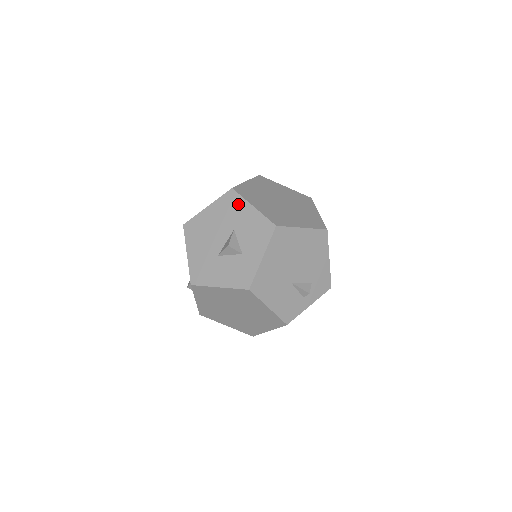
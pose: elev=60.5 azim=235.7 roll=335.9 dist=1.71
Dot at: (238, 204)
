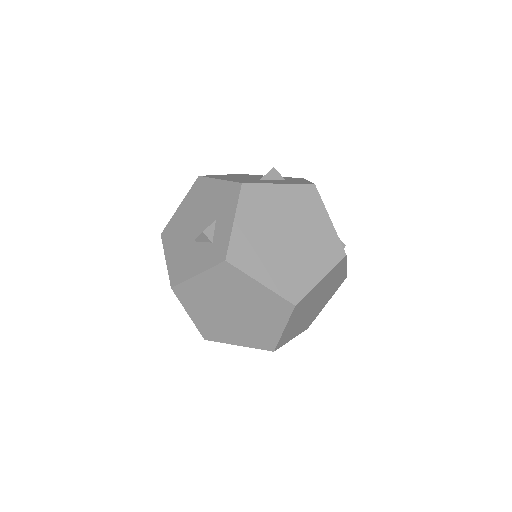
Dot at: (255, 175)
